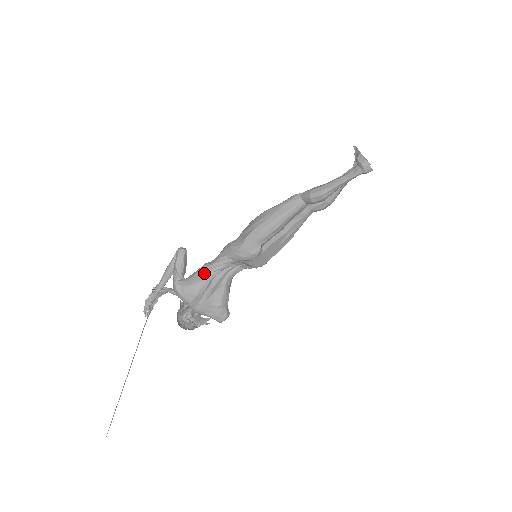
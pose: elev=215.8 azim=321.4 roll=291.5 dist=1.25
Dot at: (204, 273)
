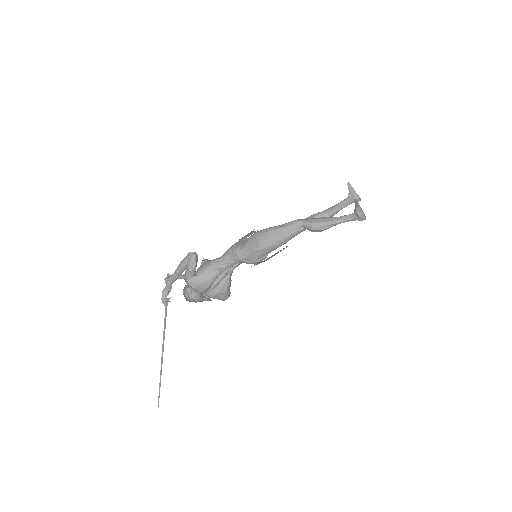
Dot at: (213, 271)
